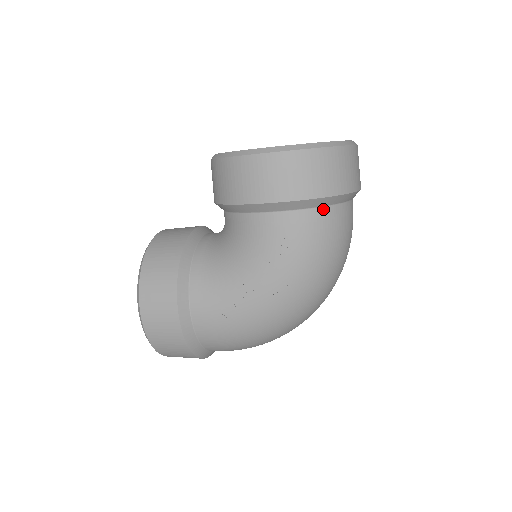
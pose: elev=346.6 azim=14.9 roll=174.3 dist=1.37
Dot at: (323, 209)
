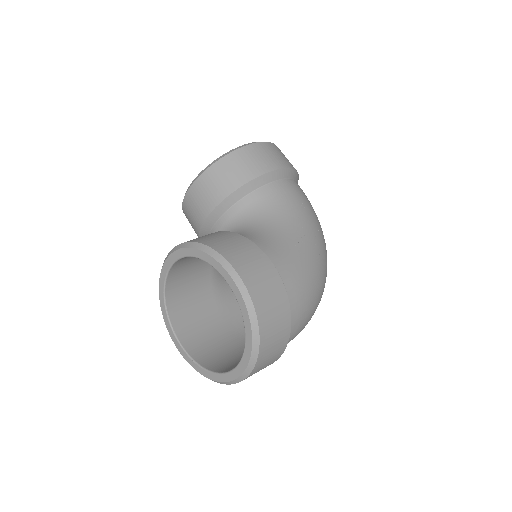
Dot at: occluded
